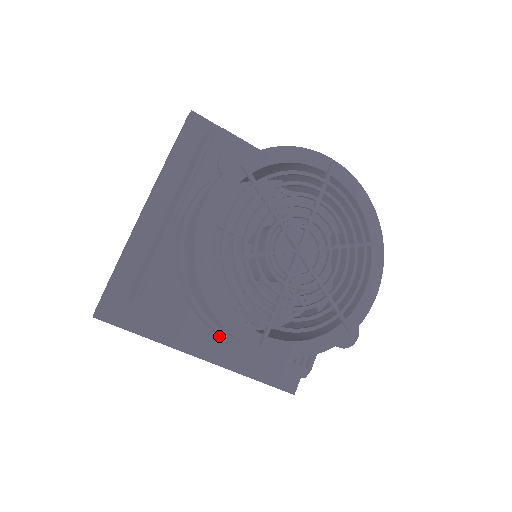
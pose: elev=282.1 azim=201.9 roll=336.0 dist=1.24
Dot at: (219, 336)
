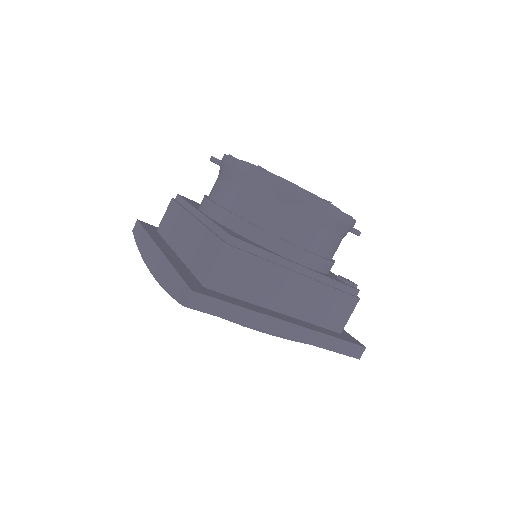
Dot at: (293, 262)
